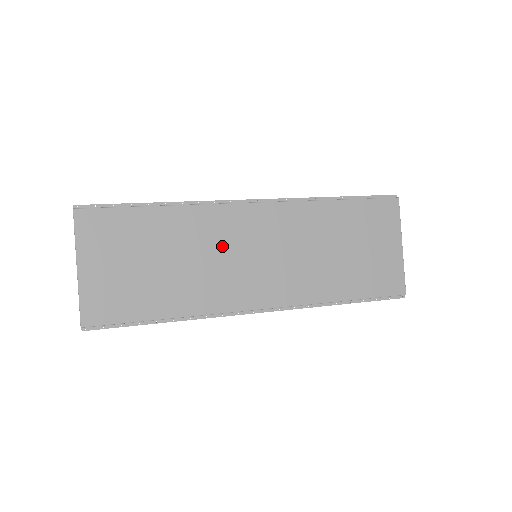
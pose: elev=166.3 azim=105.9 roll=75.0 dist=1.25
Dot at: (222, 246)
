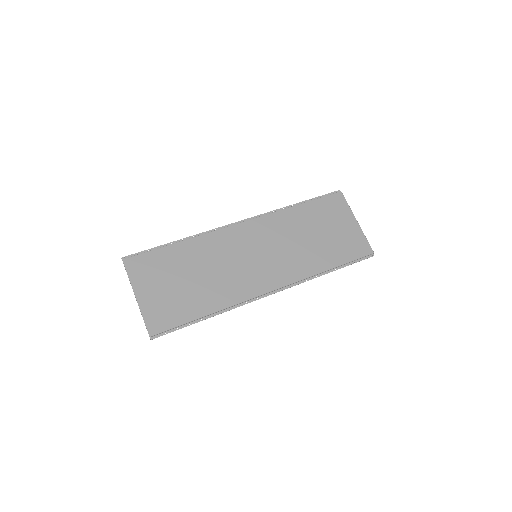
Dot at: (230, 256)
